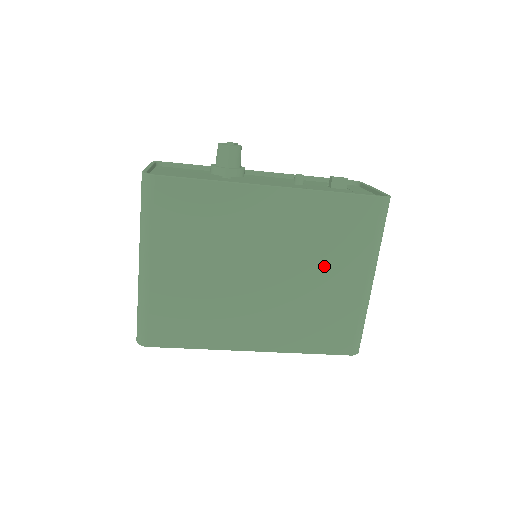
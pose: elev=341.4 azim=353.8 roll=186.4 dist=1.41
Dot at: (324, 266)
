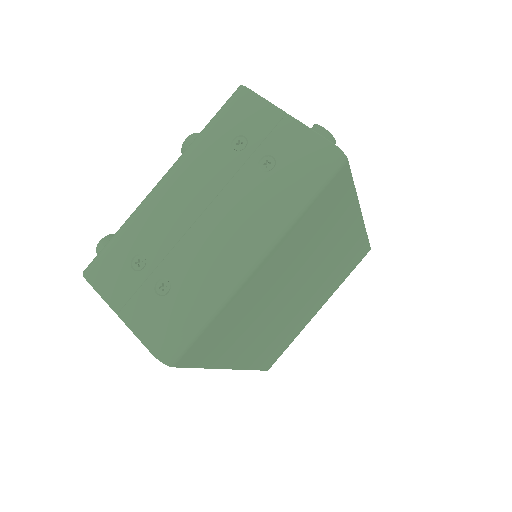
Dot at: (319, 294)
